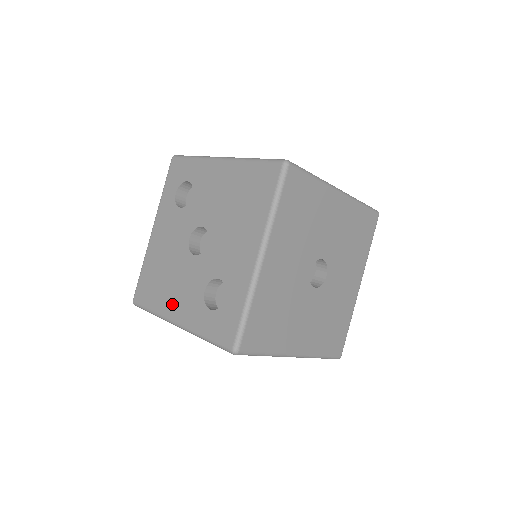
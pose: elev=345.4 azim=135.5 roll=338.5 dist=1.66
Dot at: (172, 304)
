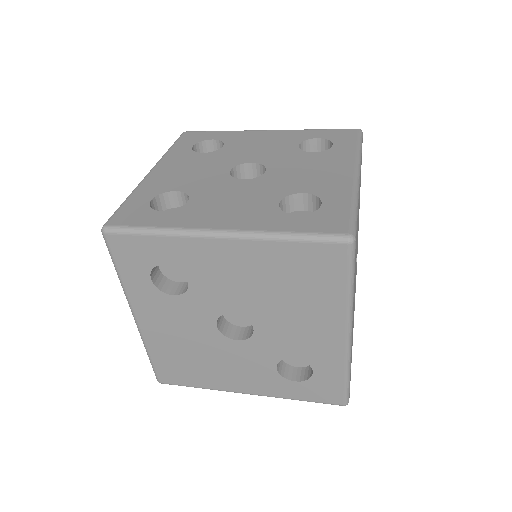
Dot at: (230, 381)
